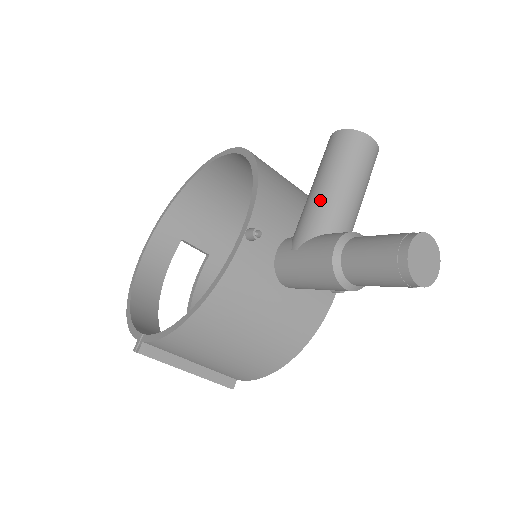
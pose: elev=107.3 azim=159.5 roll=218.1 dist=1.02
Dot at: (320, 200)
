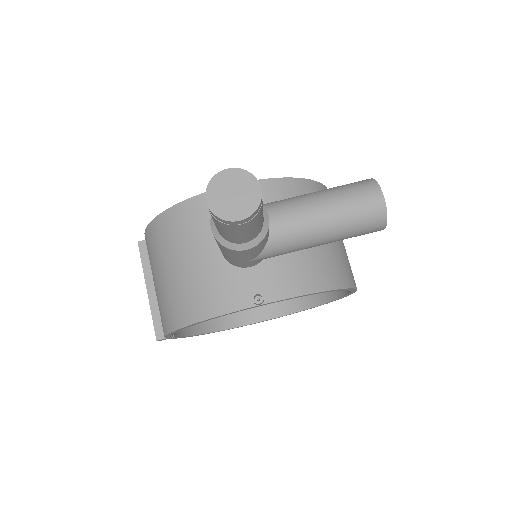
Dot at: (290, 198)
